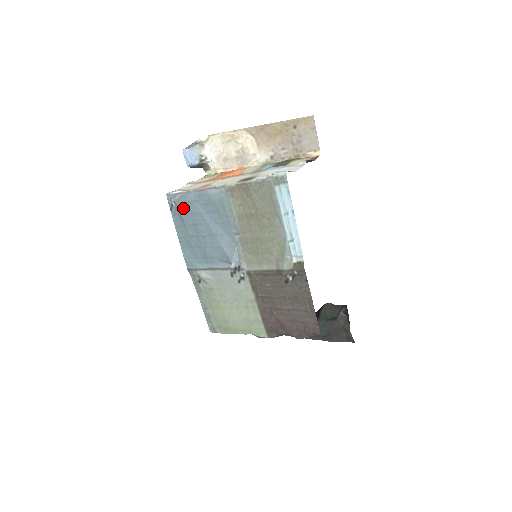
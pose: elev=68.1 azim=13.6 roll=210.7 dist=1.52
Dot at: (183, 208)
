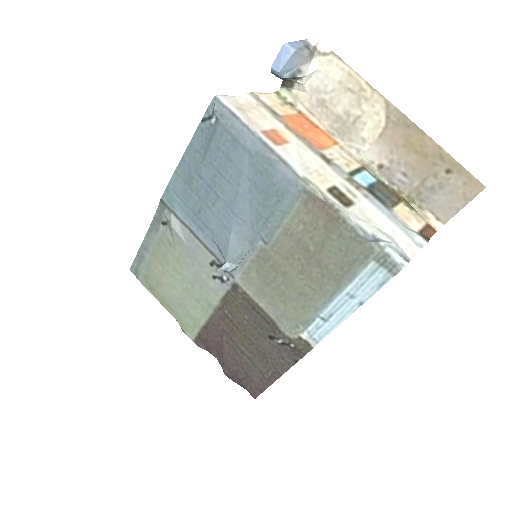
Dot at: (222, 139)
